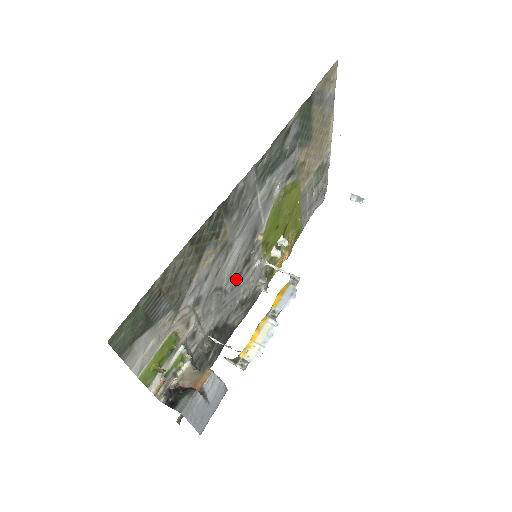
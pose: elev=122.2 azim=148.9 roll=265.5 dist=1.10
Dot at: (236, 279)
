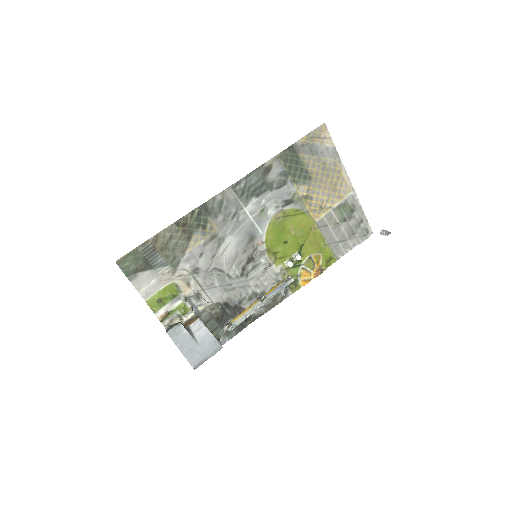
Dot at: (240, 270)
